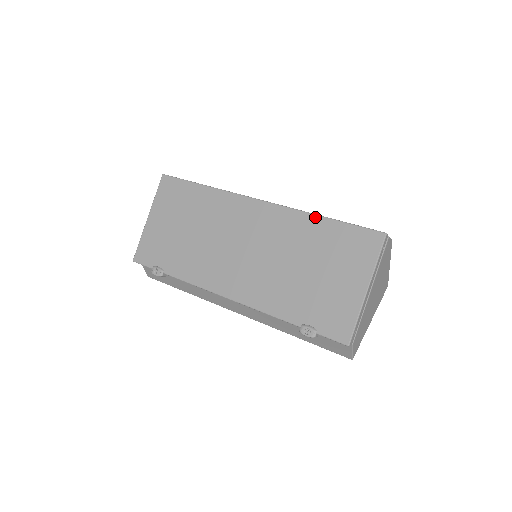
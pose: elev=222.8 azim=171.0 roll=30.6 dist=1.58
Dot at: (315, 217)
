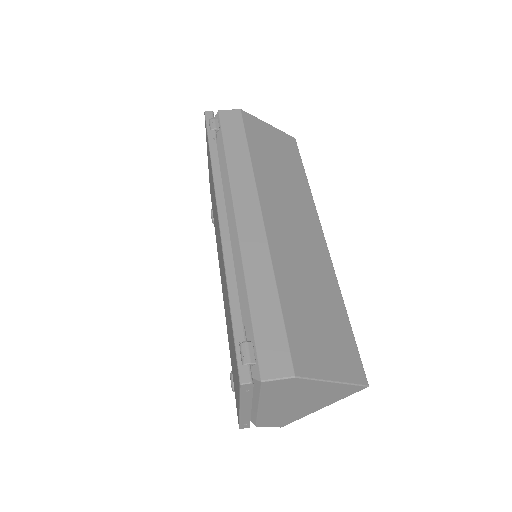
Dot at: (227, 289)
